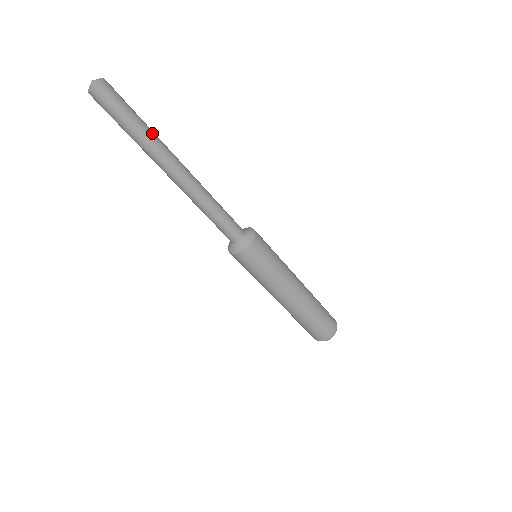
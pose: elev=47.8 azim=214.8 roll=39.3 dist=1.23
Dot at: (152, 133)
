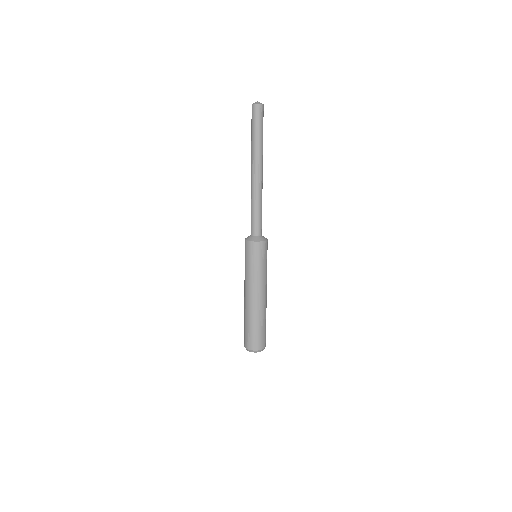
Dot at: occluded
